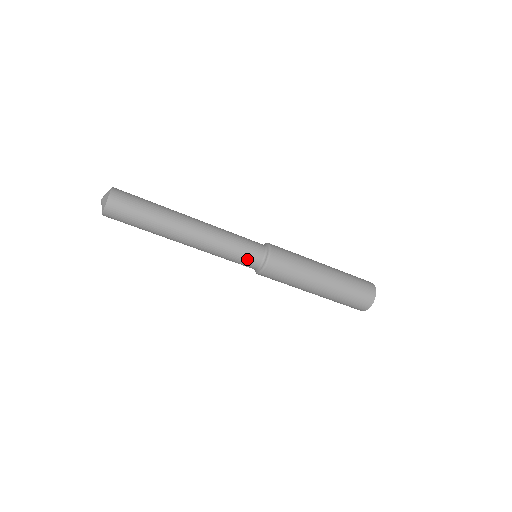
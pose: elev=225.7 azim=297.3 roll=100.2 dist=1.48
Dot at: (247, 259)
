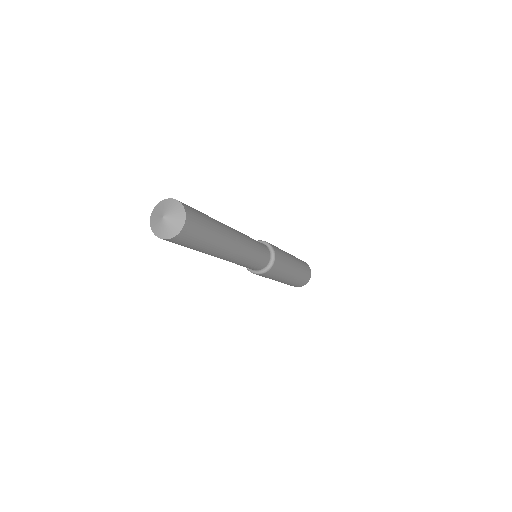
Dot at: (264, 258)
